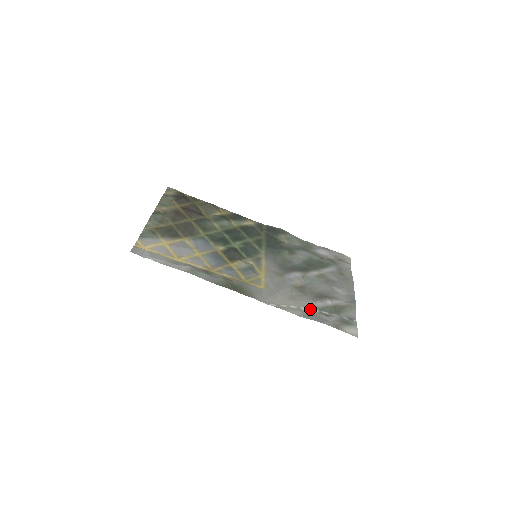
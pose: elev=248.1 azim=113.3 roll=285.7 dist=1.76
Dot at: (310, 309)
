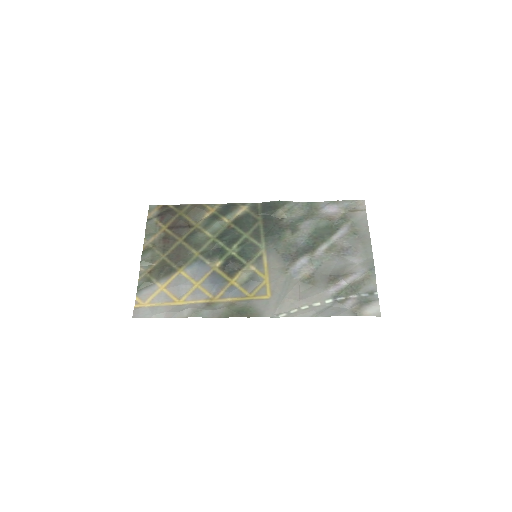
Dot at: (323, 302)
